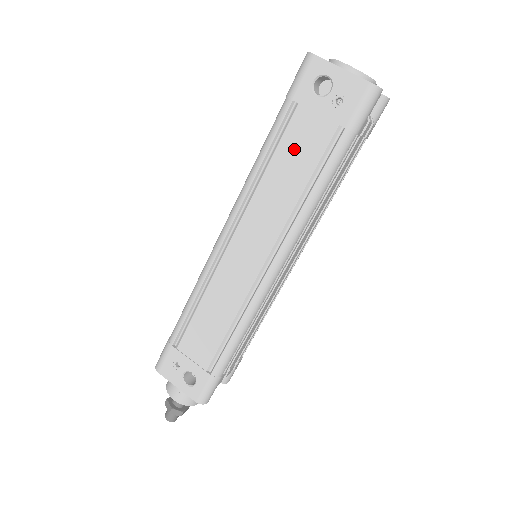
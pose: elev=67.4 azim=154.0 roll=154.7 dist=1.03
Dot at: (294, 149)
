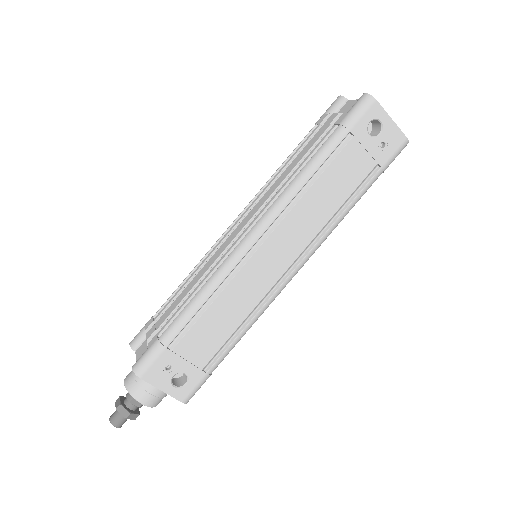
Dot at: (340, 173)
